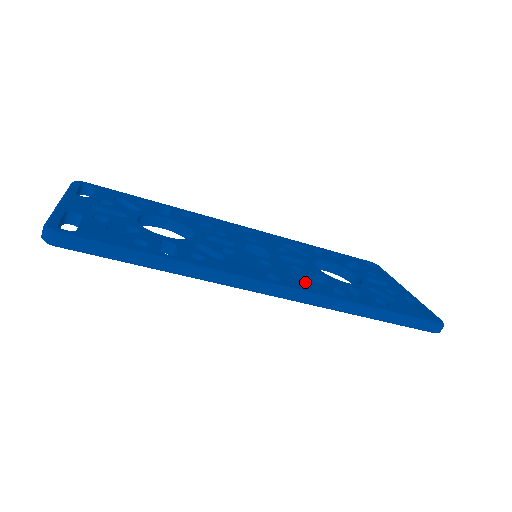
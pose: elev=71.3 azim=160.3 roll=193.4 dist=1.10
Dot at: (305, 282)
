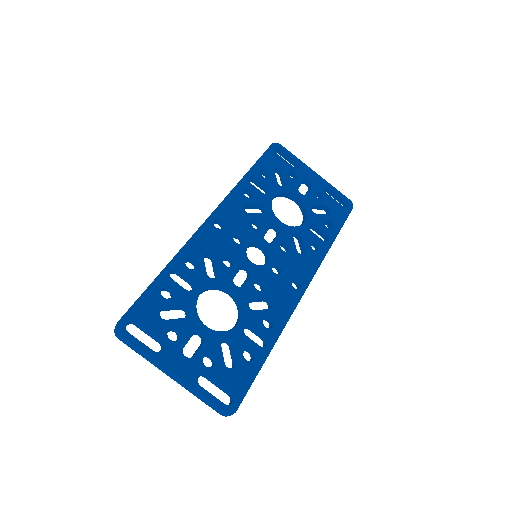
Dot at: (303, 263)
